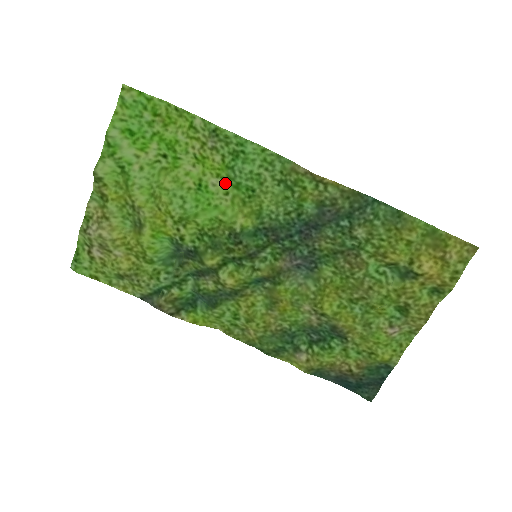
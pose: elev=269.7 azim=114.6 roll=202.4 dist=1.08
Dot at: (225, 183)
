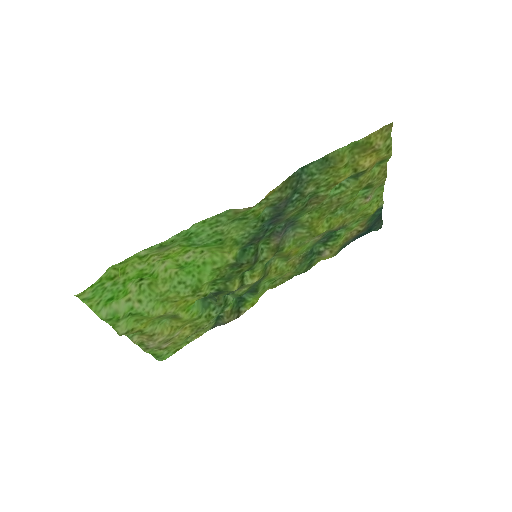
Dot at: (195, 250)
